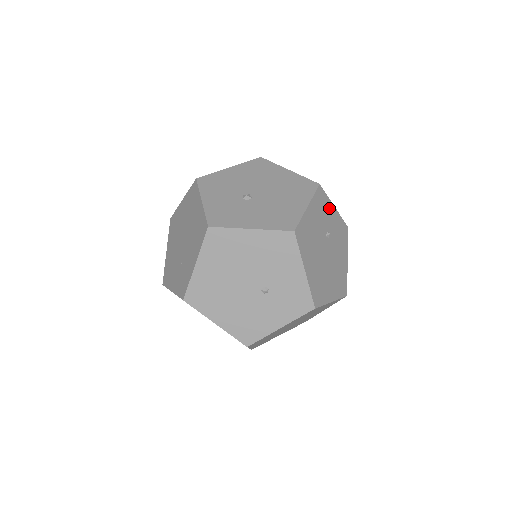
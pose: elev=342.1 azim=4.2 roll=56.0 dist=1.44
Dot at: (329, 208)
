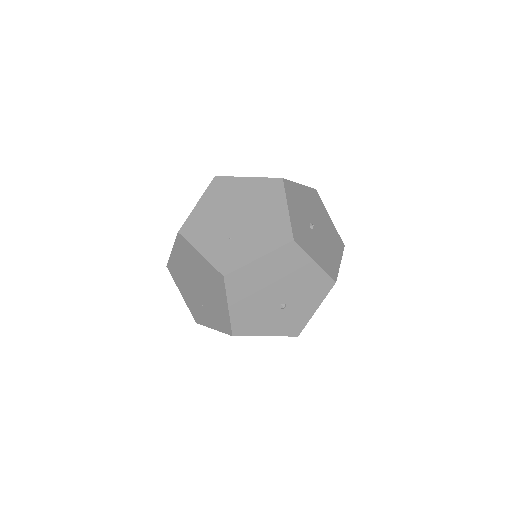
Dot at: occluded
